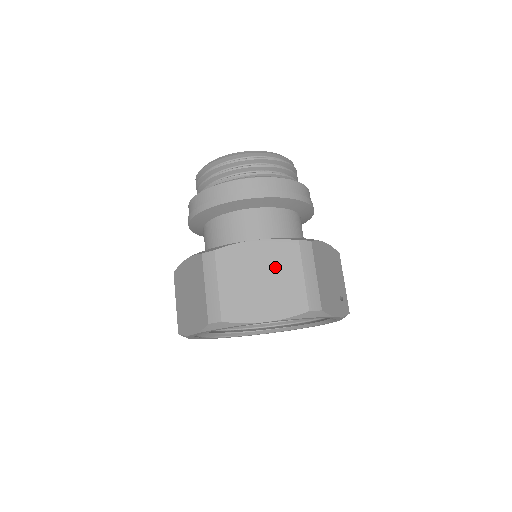
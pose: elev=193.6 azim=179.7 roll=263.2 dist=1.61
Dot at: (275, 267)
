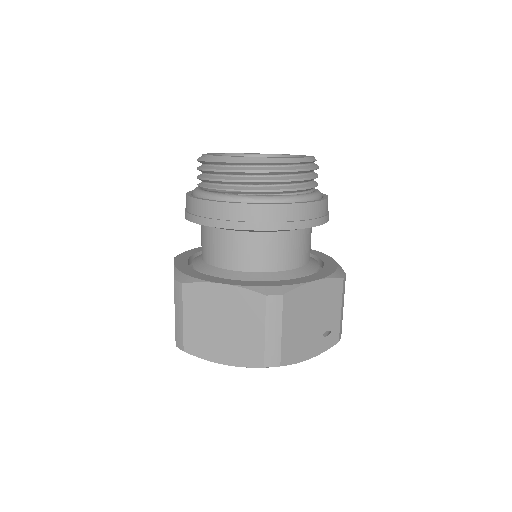
Dot at: (238, 316)
